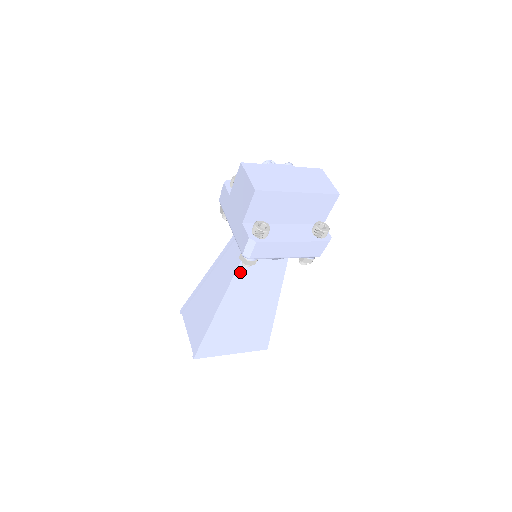
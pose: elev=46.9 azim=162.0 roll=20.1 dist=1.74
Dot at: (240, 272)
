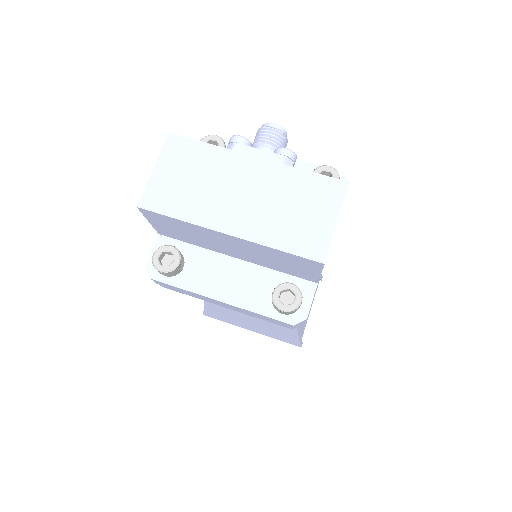
Dot at: occluded
